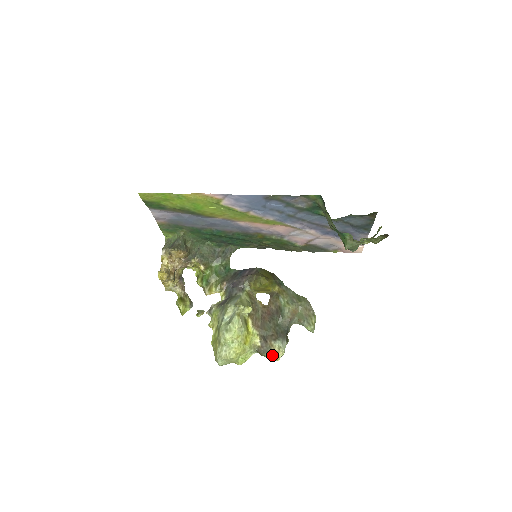
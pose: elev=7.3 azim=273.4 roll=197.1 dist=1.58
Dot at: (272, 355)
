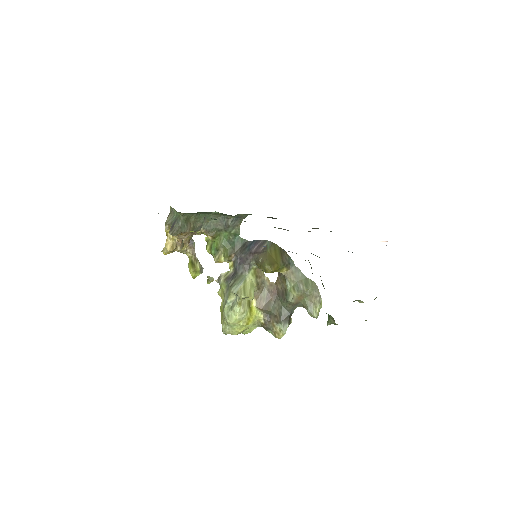
Dot at: (274, 334)
